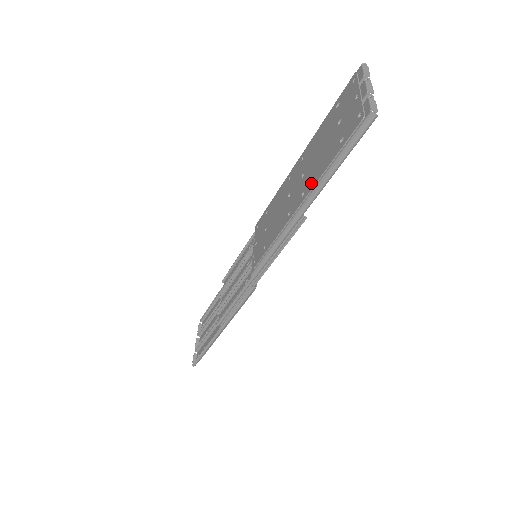
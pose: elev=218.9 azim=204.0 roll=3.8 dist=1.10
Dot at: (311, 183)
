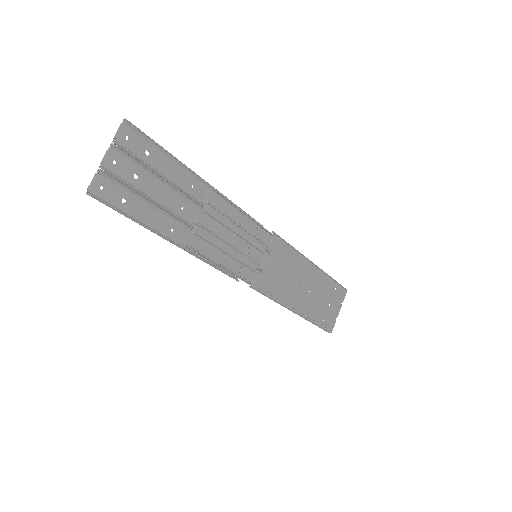
Dot at: (160, 225)
